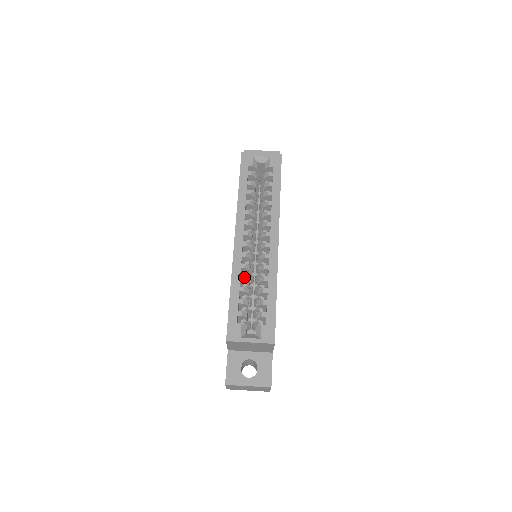
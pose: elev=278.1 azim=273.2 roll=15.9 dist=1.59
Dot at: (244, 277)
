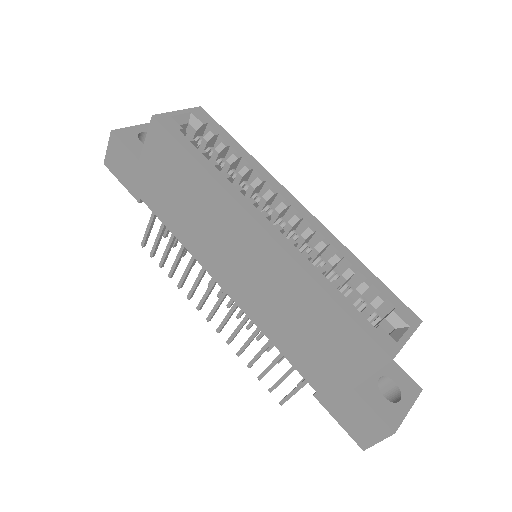
Dot at: (322, 268)
